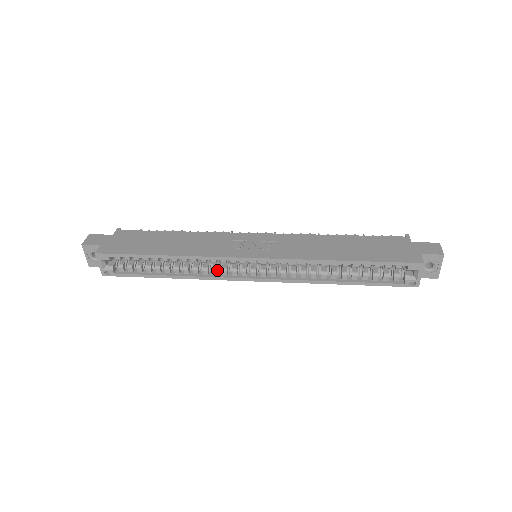
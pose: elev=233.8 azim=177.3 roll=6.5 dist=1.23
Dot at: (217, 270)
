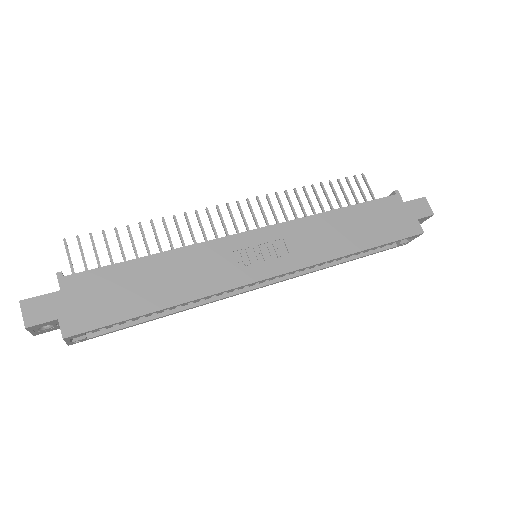
Dot at: occluded
